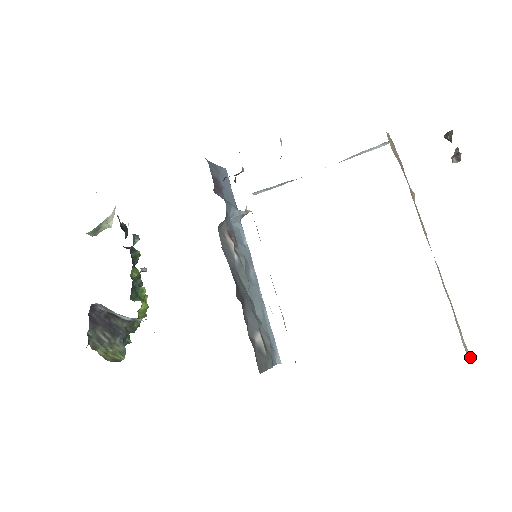
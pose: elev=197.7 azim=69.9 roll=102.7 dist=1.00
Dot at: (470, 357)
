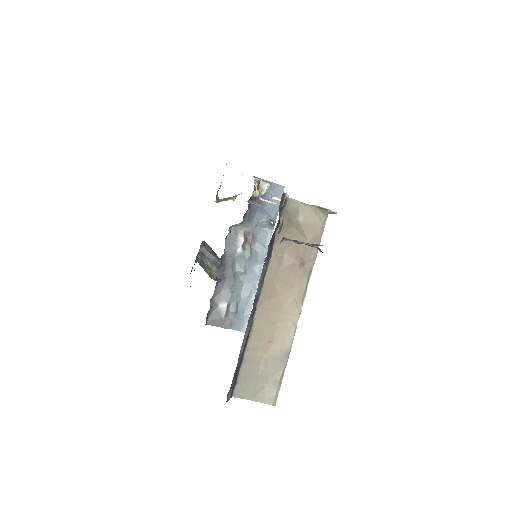
Dot at: (273, 403)
